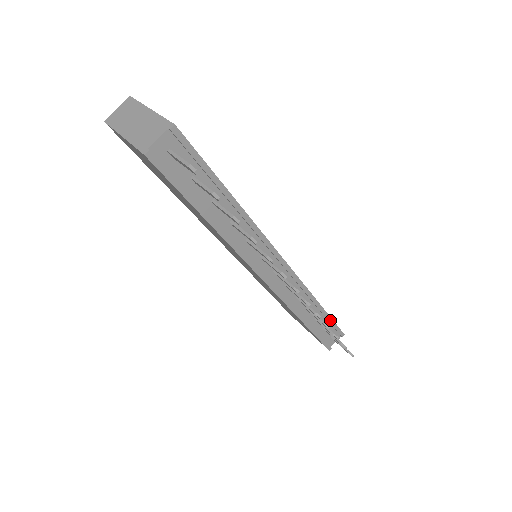
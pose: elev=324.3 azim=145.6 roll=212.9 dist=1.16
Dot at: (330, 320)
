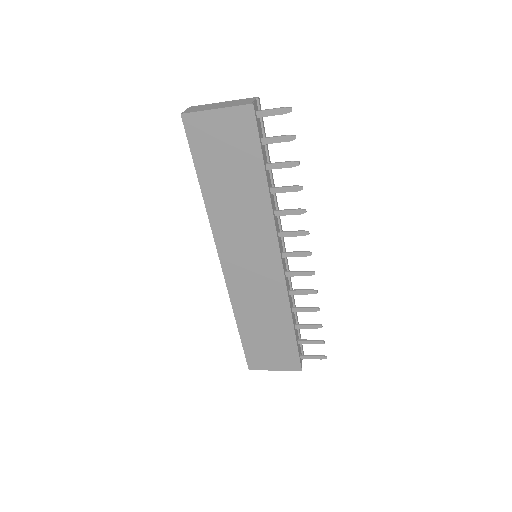
Dot at: (299, 332)
